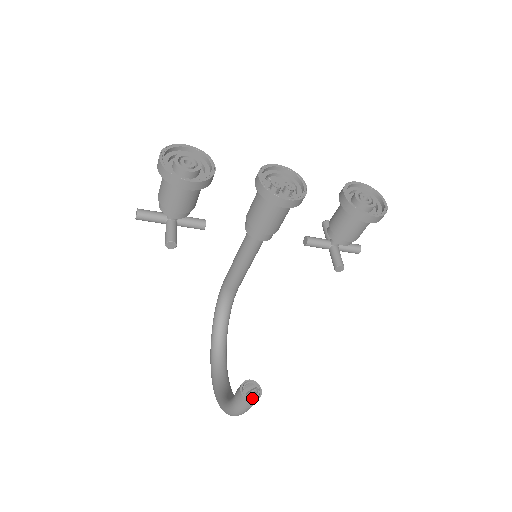
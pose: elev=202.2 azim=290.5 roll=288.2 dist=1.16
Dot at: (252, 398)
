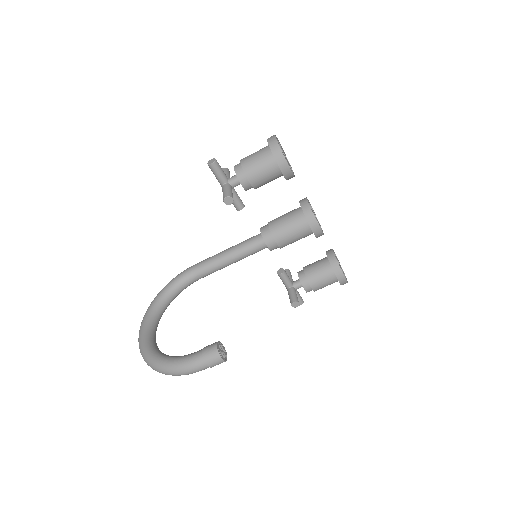
Dot at: (223, 357)
